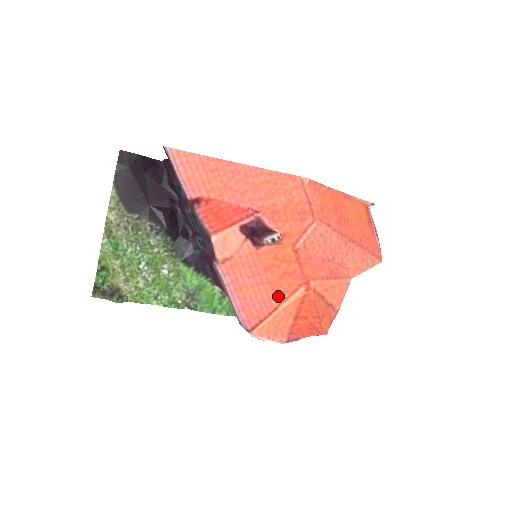
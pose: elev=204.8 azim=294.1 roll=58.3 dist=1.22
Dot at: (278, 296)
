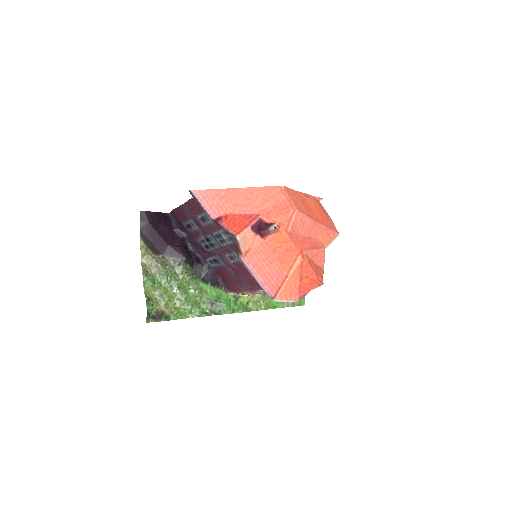
Dot at: (286, 267)
